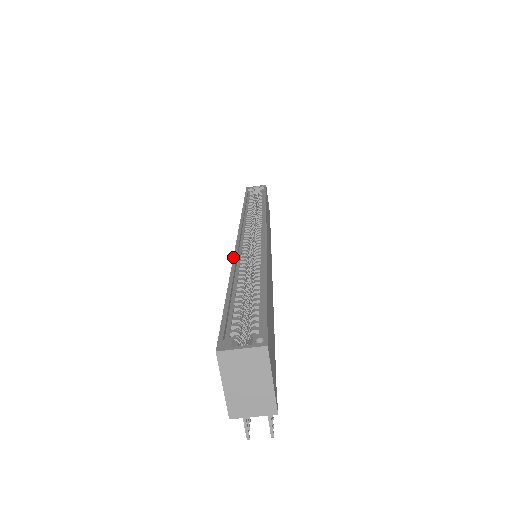
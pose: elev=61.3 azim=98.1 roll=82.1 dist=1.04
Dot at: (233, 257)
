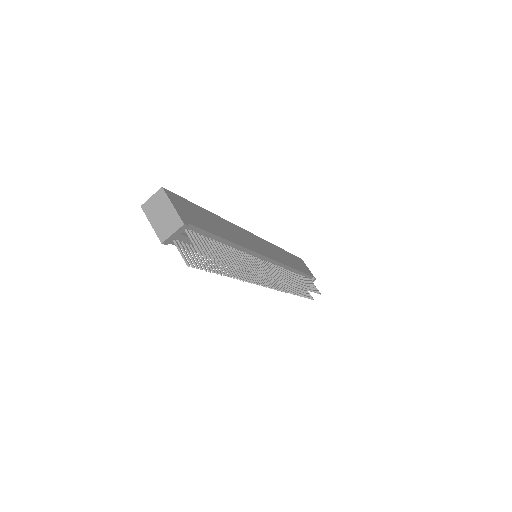
Dot at: occluded
